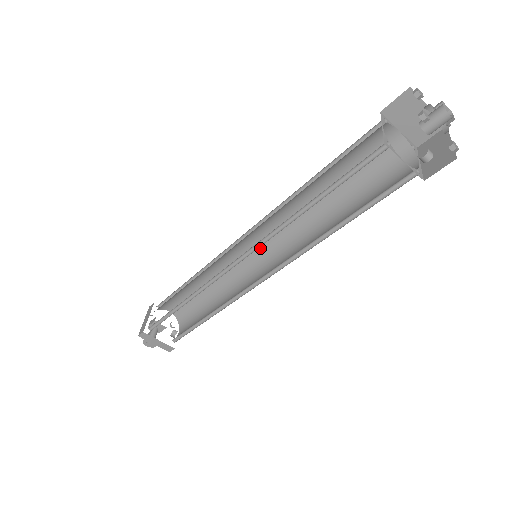
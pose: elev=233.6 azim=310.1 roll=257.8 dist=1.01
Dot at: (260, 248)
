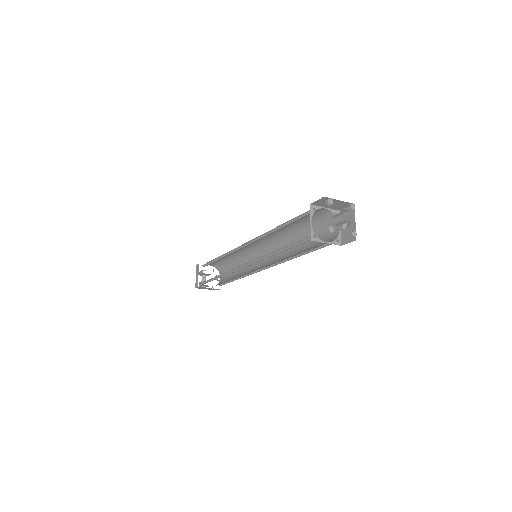
Dot at: (258, 245)
